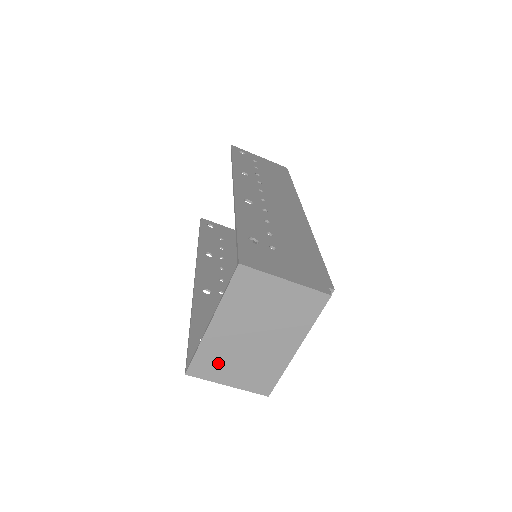
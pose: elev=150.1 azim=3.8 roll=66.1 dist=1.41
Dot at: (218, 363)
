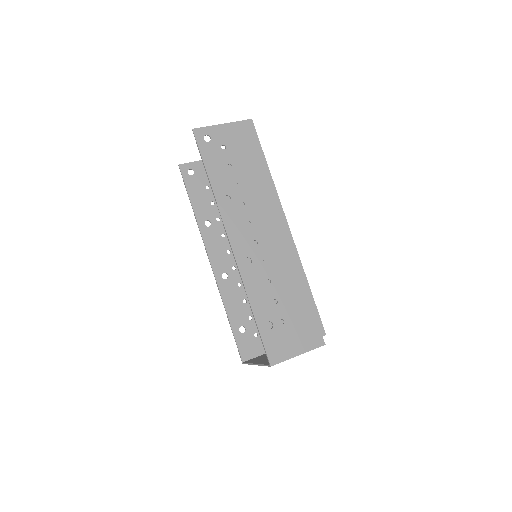
Dot at: occluded
